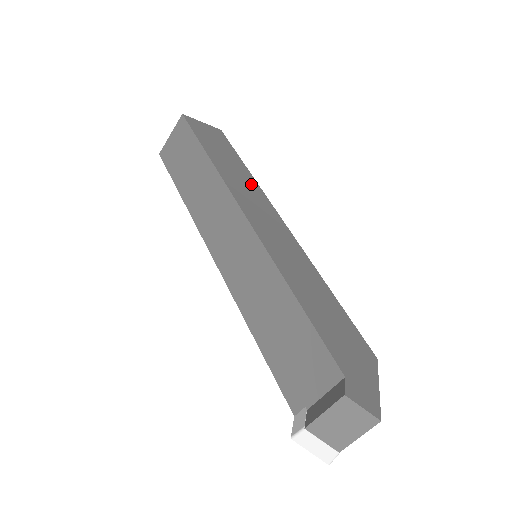
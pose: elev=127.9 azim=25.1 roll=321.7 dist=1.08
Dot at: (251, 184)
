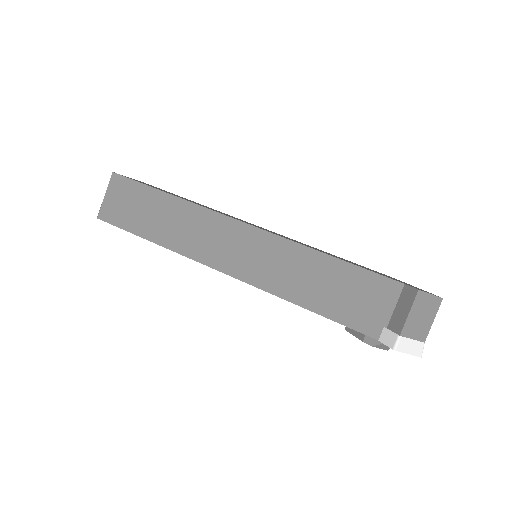
Dot at: occluded
